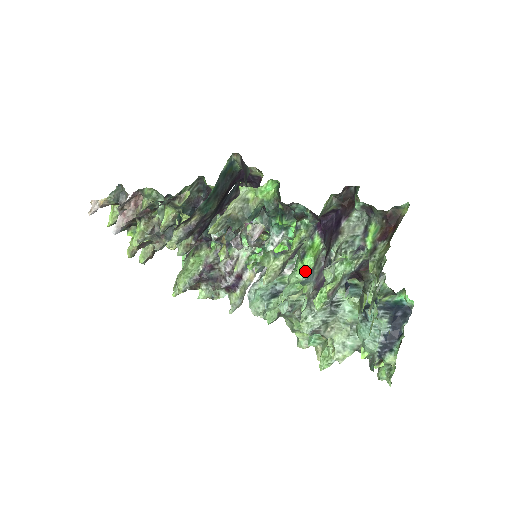
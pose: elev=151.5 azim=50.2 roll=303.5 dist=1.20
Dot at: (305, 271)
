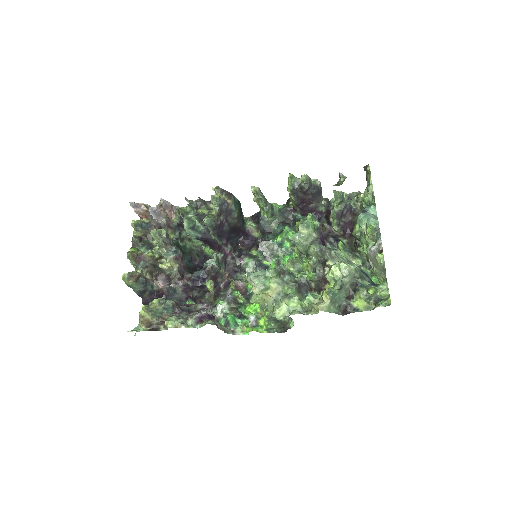
Dot at: occluded
